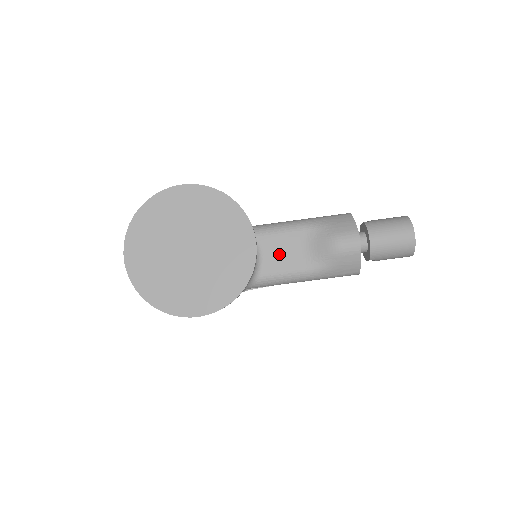
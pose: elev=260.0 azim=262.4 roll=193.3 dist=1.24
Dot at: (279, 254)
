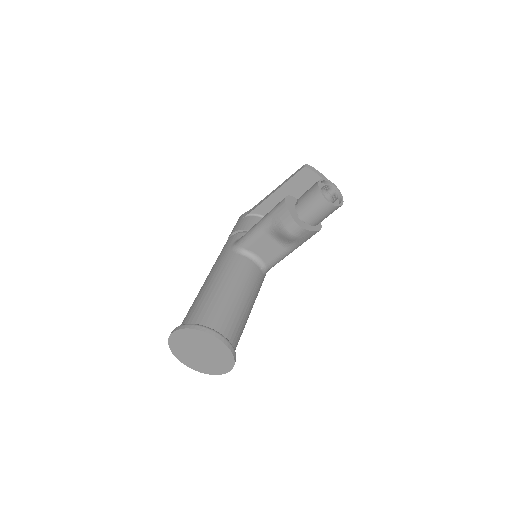
Dot at: (265, 251)
